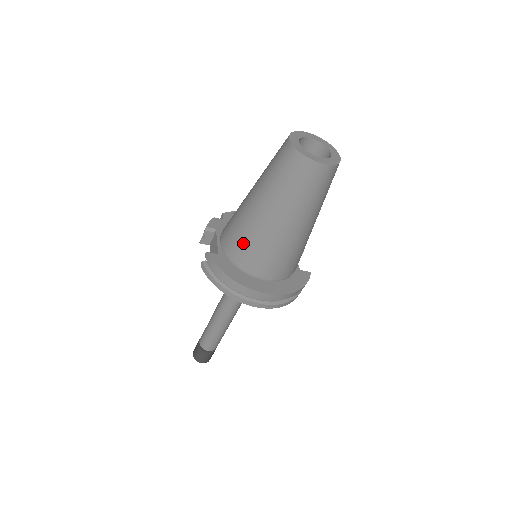
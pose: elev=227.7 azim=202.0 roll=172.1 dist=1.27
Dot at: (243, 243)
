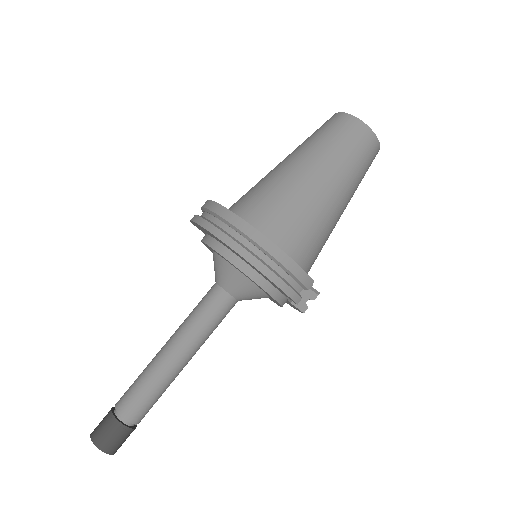
Dot at: (247, 192)
